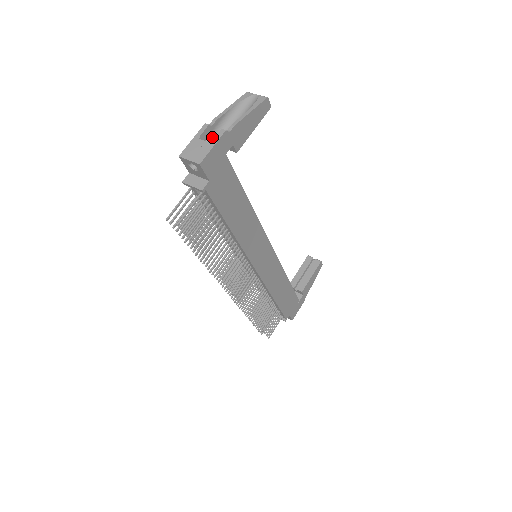
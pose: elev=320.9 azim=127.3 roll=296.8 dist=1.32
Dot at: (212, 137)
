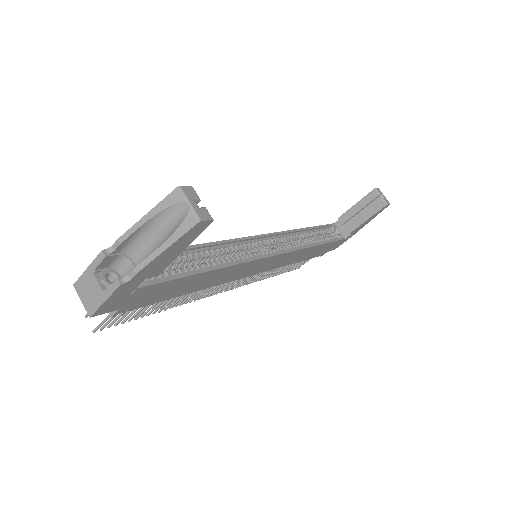
Dot at: (119, 258)
